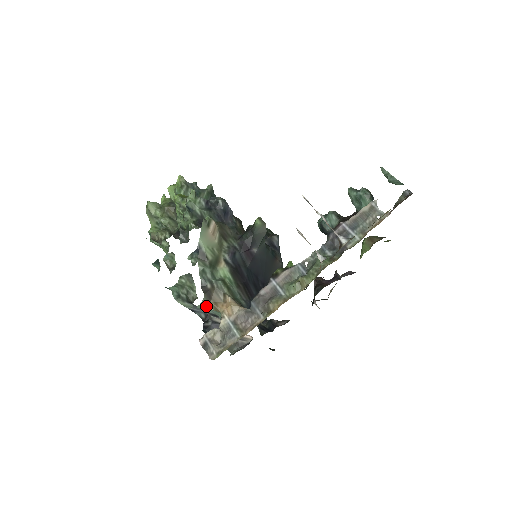
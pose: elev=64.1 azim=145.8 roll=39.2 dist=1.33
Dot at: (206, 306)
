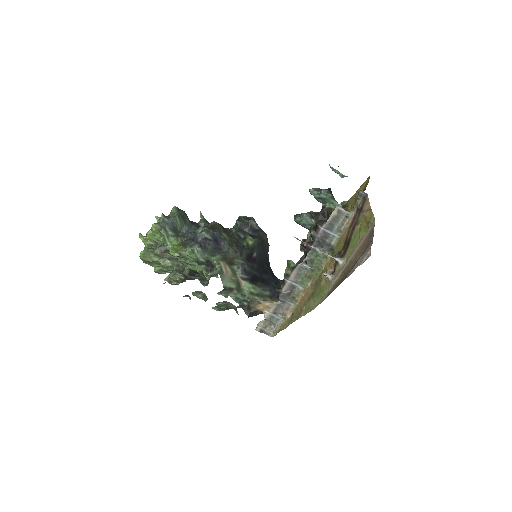
Dot at: occluded
